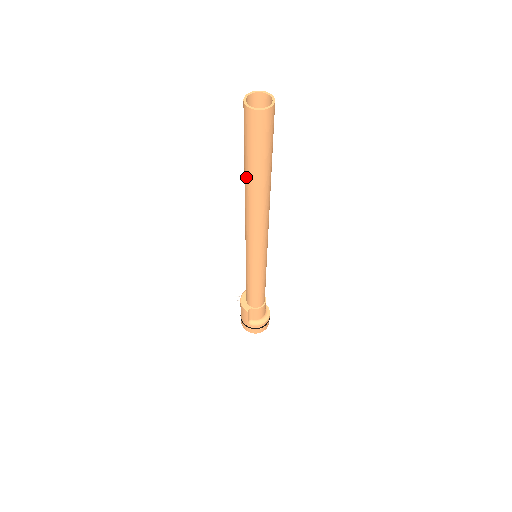
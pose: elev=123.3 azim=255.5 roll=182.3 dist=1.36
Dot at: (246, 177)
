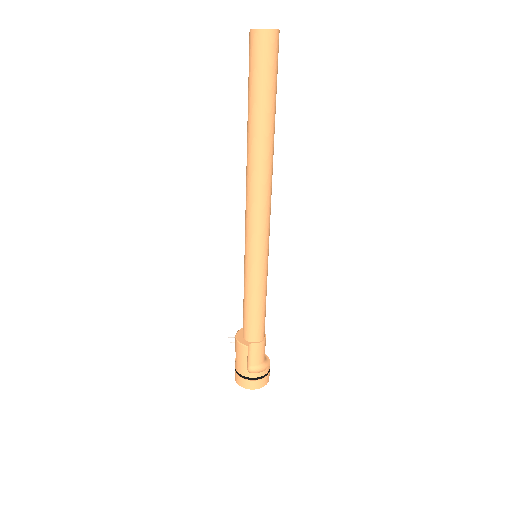
Dot at: (251, 126)
